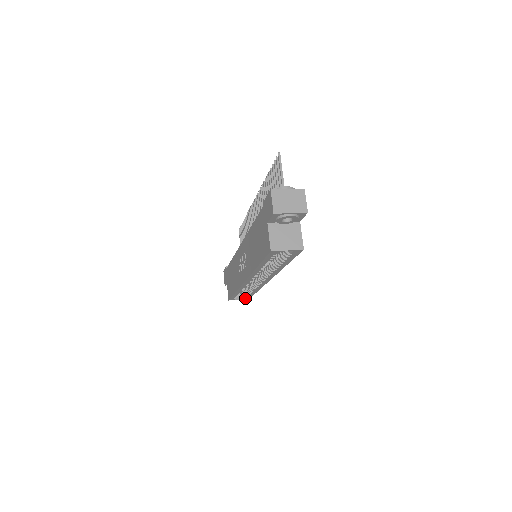
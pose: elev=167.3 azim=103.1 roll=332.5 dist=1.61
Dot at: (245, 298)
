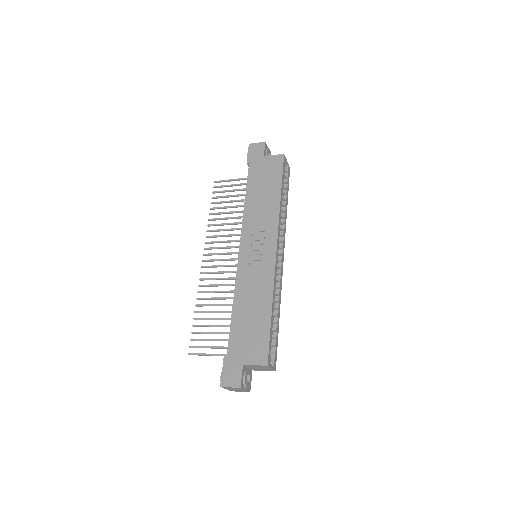
Dot at: (274, 363)
